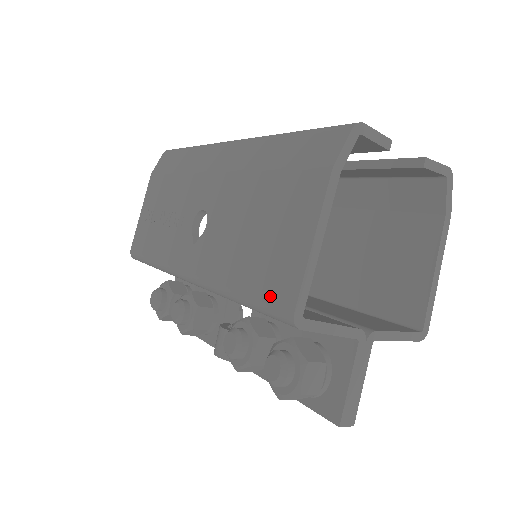
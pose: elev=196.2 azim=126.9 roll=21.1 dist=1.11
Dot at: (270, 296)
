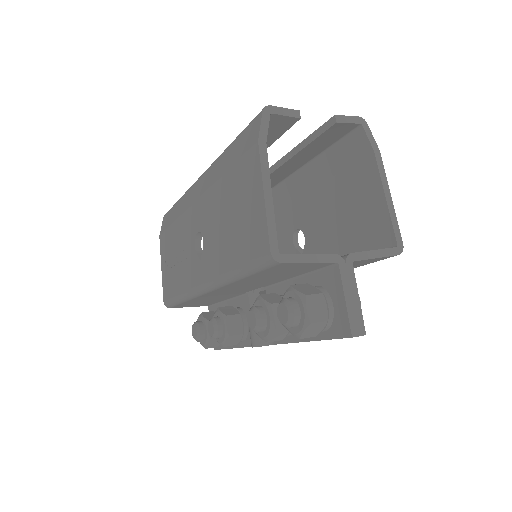
Dot at: (254, 253)
